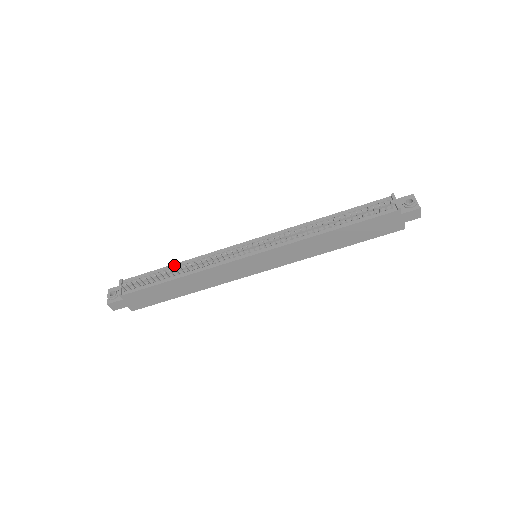
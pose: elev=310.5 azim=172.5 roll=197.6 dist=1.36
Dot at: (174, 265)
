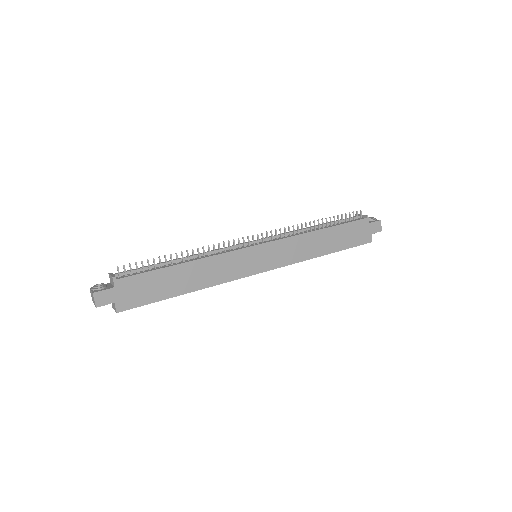
Dot at: occluded
